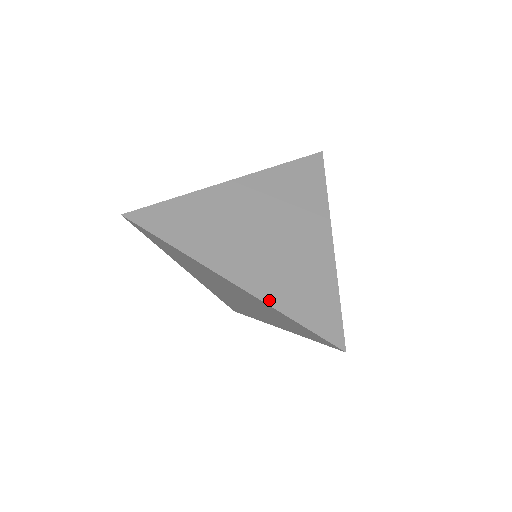
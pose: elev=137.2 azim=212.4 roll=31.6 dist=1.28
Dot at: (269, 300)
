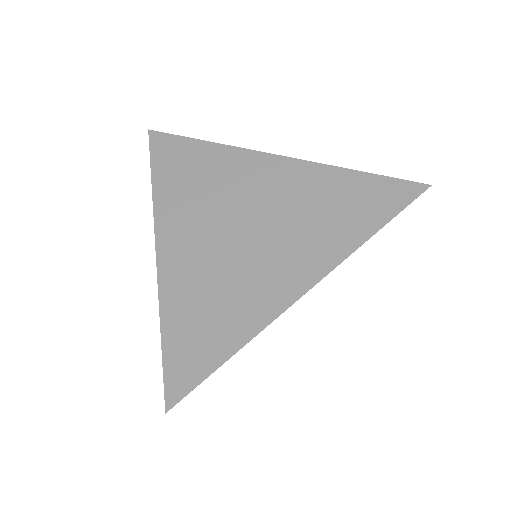
Dot at: (164, 295)
